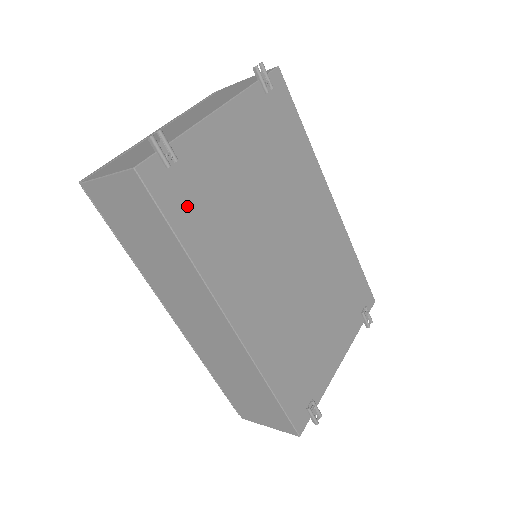
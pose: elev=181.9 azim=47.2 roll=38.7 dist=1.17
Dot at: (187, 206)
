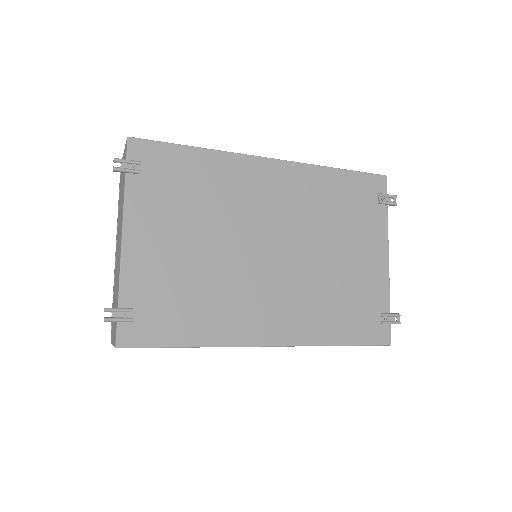
Dot at: (168, 323)
